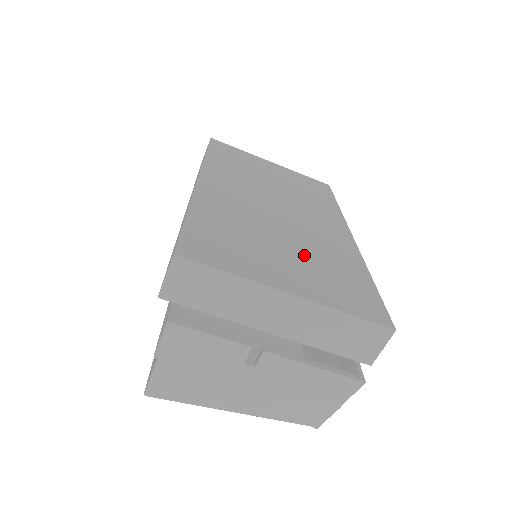
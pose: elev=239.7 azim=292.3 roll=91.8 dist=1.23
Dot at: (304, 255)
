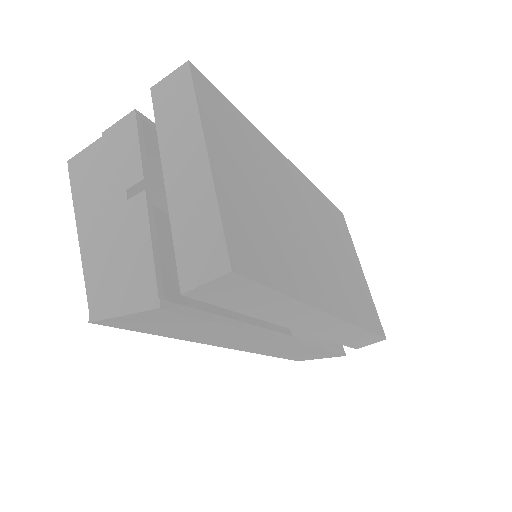
Dot at: (267, 214)
